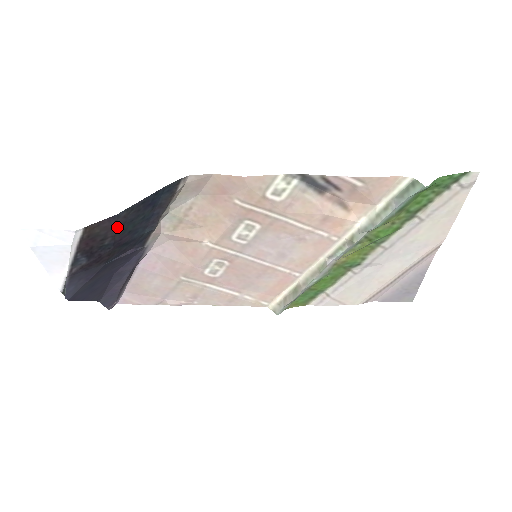
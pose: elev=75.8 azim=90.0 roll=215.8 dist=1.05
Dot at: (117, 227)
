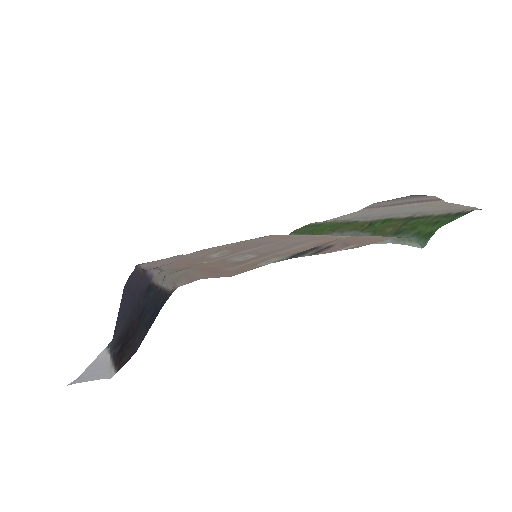
Dot at: (136, 341)
